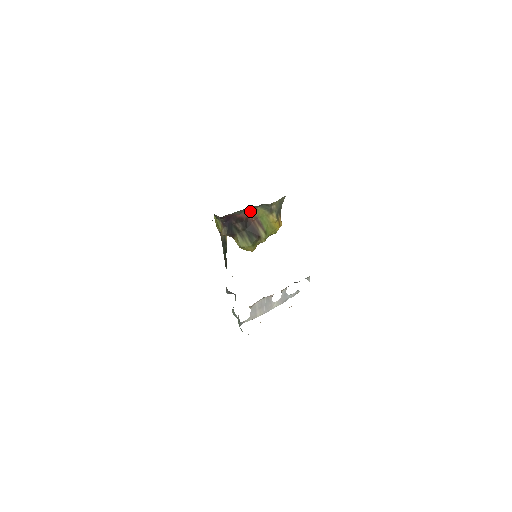
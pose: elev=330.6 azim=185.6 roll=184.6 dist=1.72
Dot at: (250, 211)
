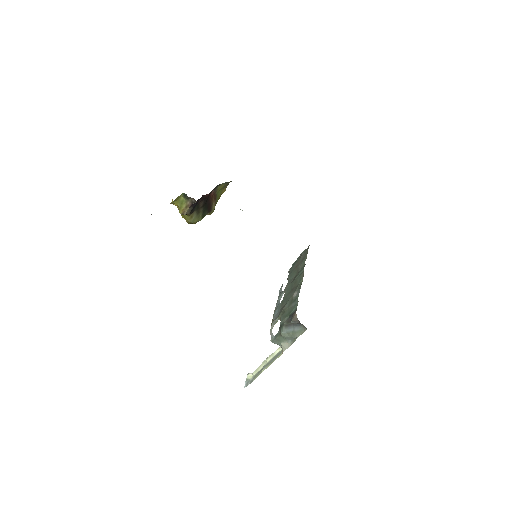
Dot at: (215, 187)
